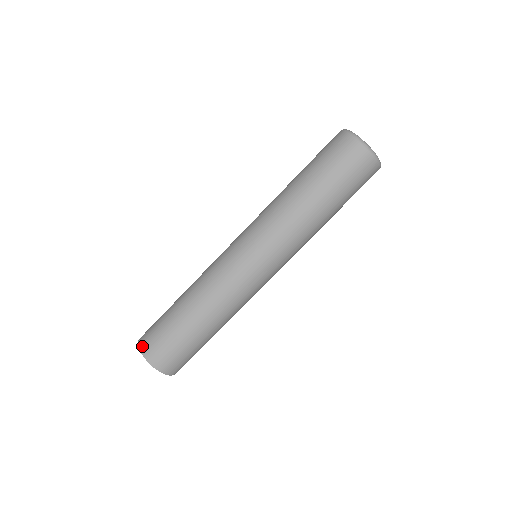
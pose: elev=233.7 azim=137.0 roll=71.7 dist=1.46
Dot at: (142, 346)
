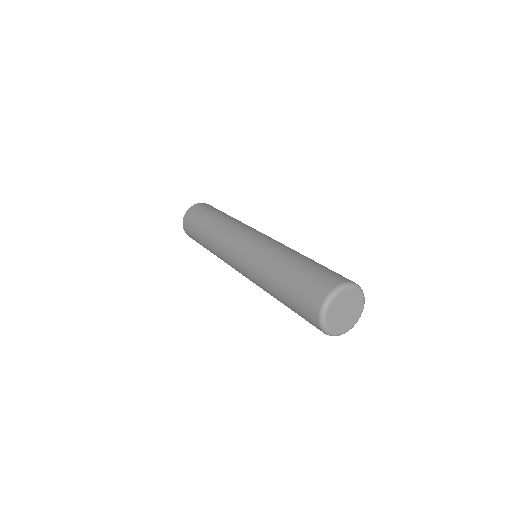
Dot at: (184, 228)
